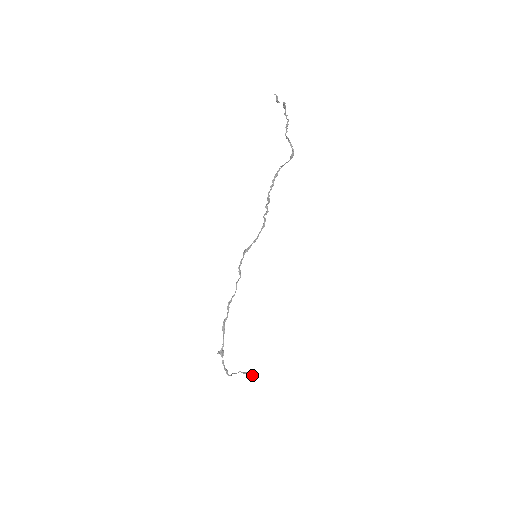
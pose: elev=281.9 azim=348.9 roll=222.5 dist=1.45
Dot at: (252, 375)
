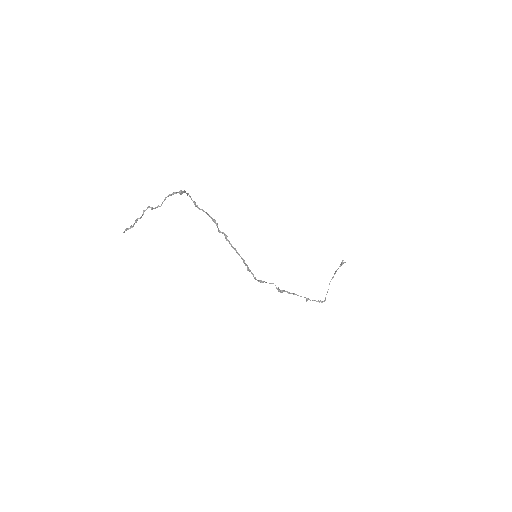
Dot at: occluded
